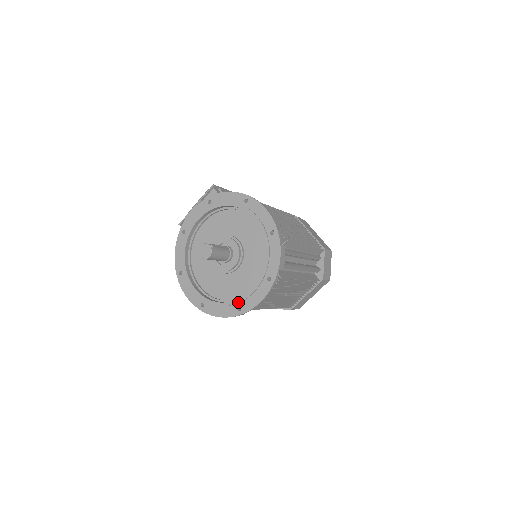
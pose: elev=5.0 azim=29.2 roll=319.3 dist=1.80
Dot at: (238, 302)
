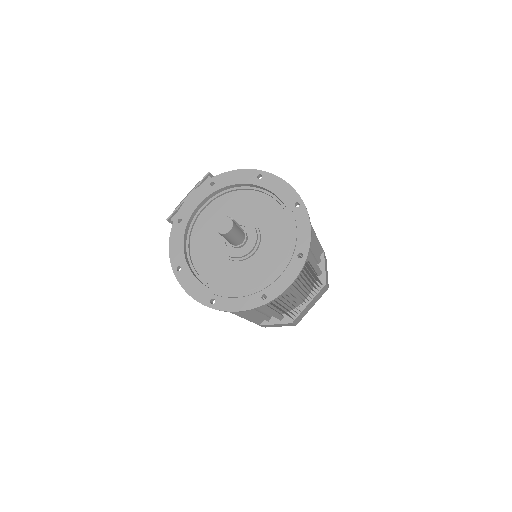
Dot at: (262, 288)
